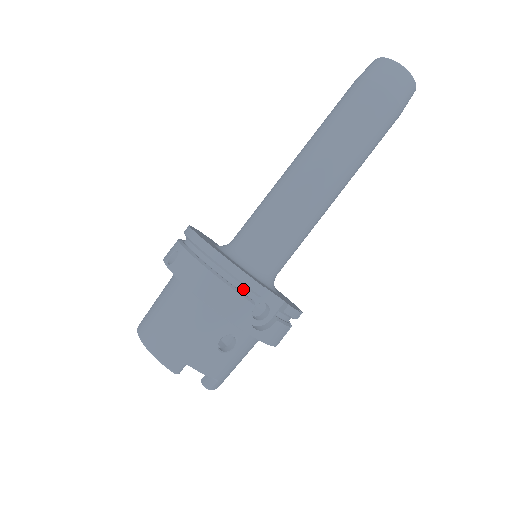
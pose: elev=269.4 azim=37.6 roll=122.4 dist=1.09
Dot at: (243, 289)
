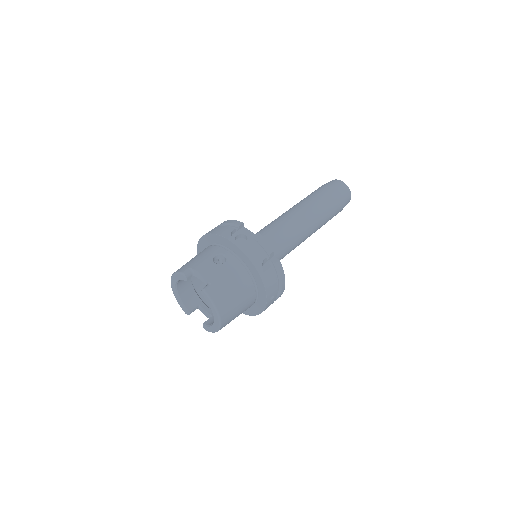
Dot at: occluded
